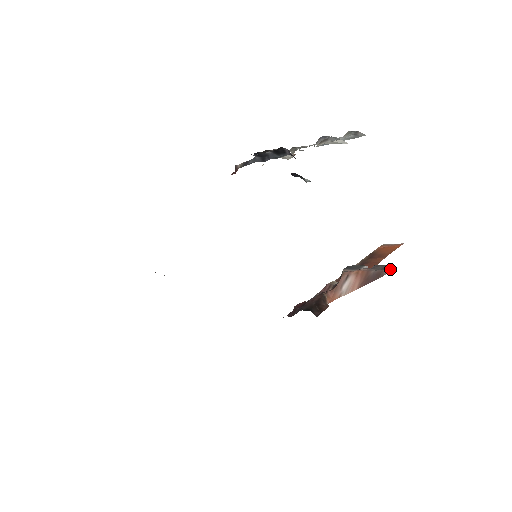
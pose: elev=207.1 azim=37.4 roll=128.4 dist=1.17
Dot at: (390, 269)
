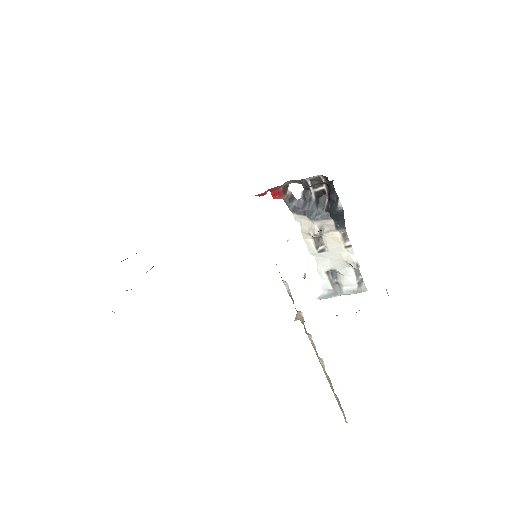
Dot at: occluded
